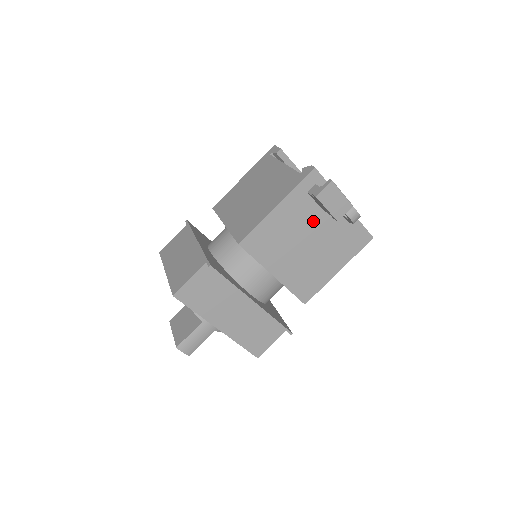
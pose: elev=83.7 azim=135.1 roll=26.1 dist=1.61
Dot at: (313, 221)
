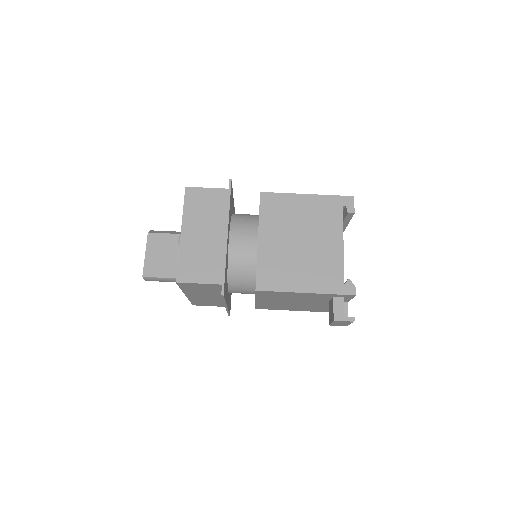
Dot at: (316, 301)
